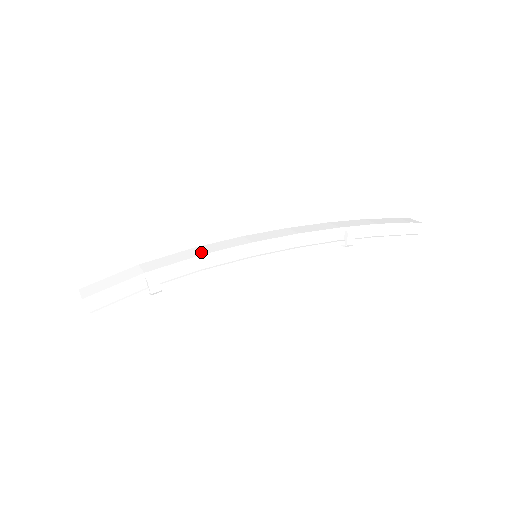
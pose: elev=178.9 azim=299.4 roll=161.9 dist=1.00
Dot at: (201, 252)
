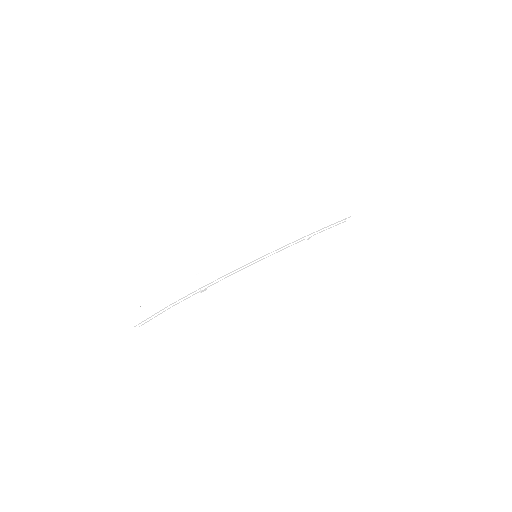
Dot at: (231, 268)
